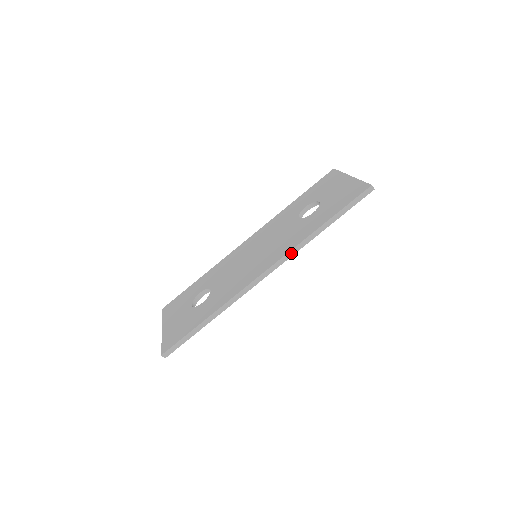
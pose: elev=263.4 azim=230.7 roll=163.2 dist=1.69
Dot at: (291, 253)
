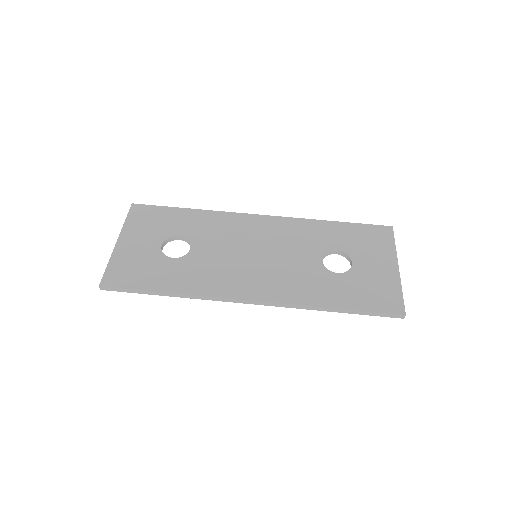
Dot at: (287, 305)
